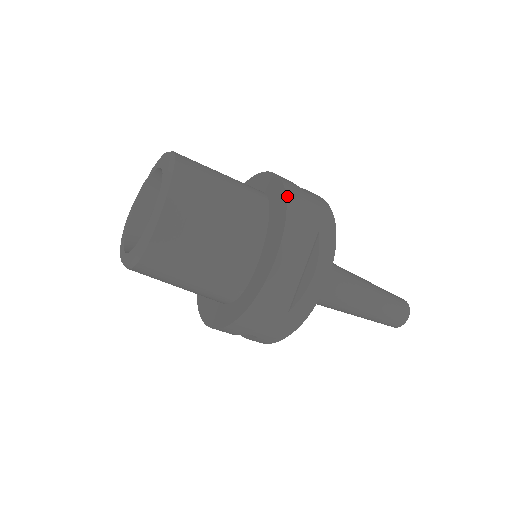
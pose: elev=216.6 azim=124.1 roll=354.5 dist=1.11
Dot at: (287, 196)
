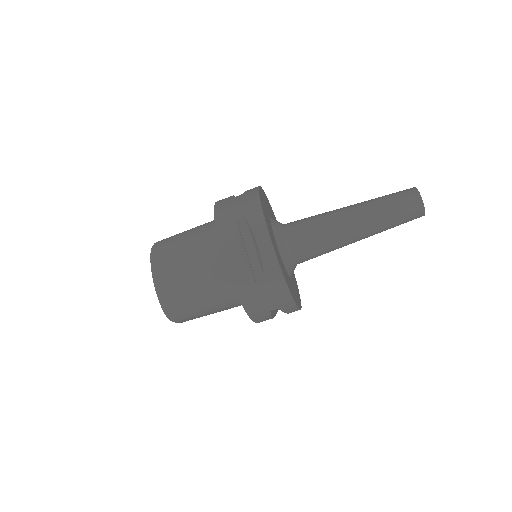
Dot at: (215, 213)
